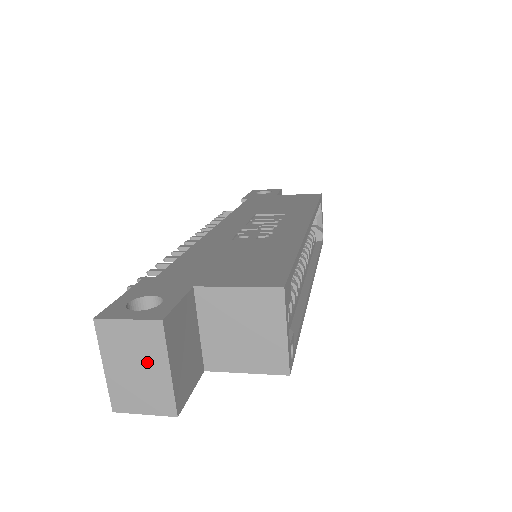
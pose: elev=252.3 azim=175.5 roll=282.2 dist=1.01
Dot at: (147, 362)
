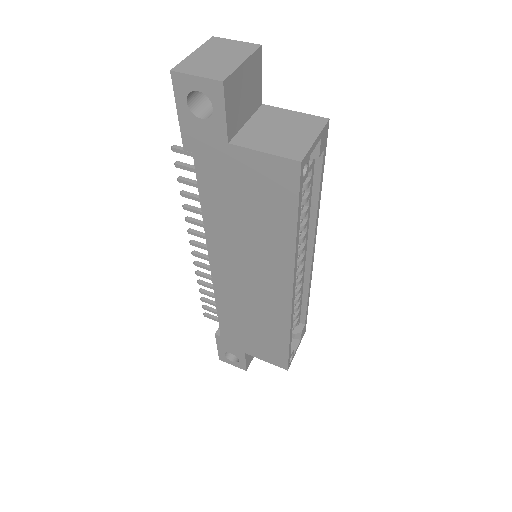
Dot at: (230, 56)
